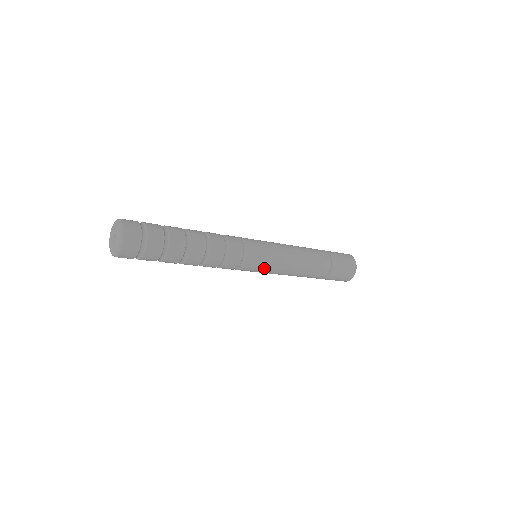
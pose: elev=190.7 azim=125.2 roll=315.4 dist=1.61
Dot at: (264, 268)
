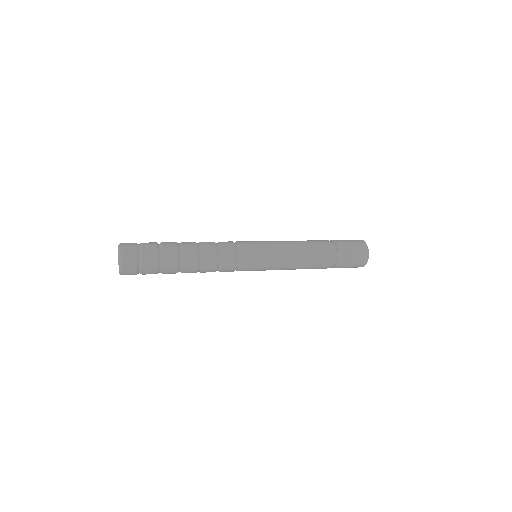
Dot at: (260, 270)
